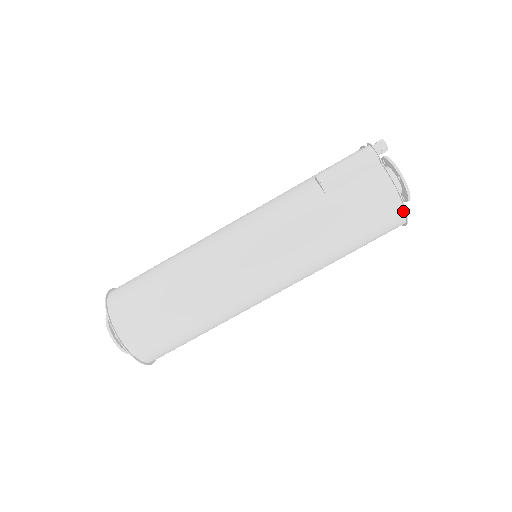
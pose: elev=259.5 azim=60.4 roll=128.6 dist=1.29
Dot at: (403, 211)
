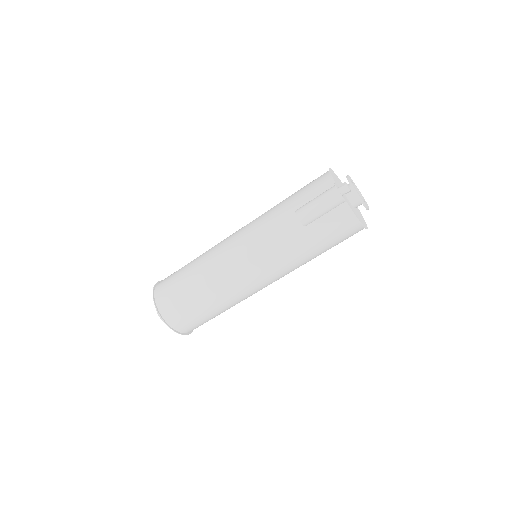
Dot at: (363, 228)
